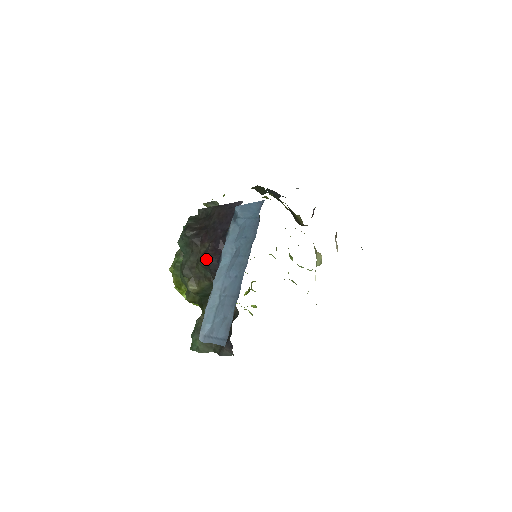
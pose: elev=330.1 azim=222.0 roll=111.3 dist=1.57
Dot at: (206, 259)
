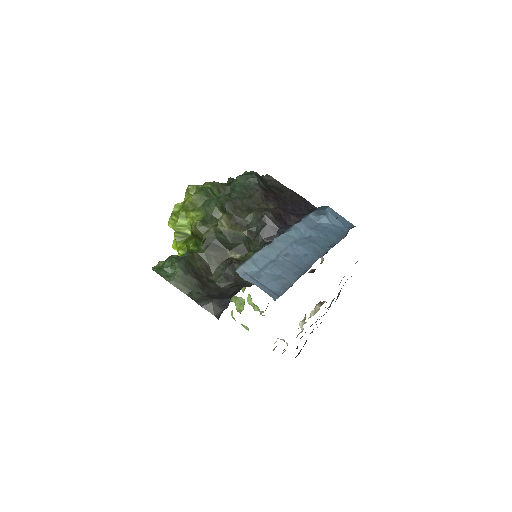
Dot at: (271, 215)
